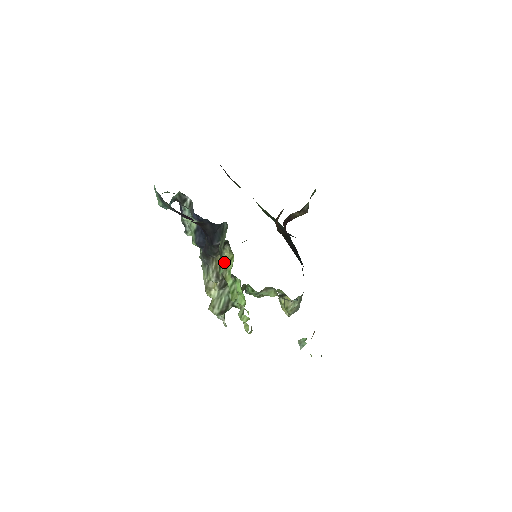
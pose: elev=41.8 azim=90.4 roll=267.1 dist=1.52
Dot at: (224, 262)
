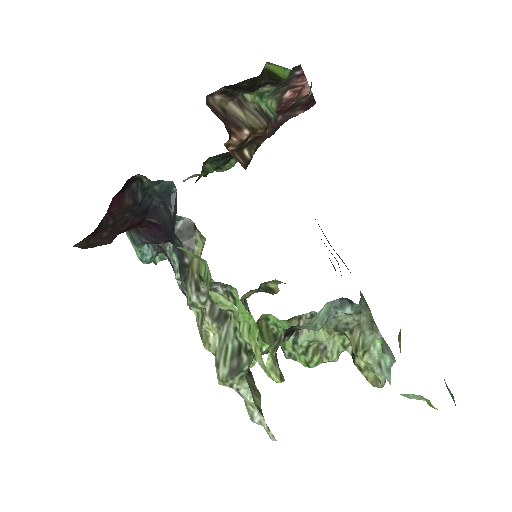
Dot at: occluded
